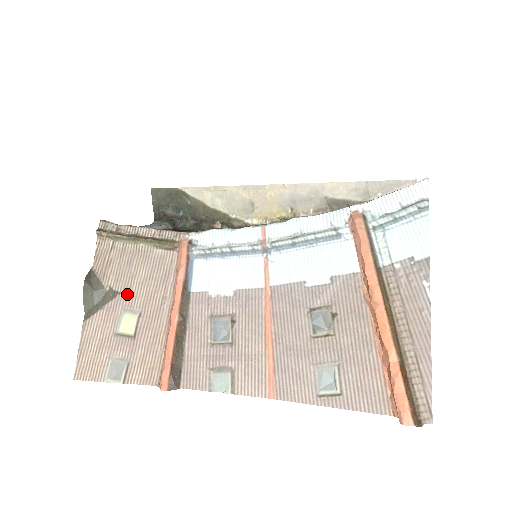
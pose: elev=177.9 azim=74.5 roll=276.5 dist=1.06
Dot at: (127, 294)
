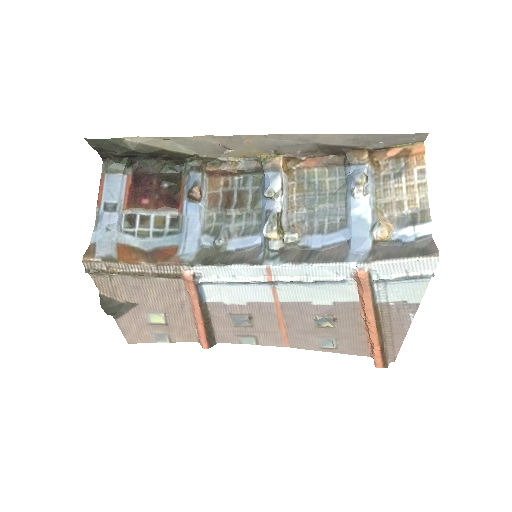
Dot at: (146, 305)
